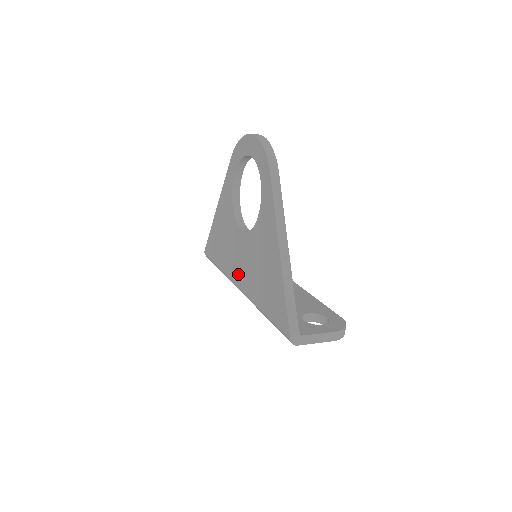
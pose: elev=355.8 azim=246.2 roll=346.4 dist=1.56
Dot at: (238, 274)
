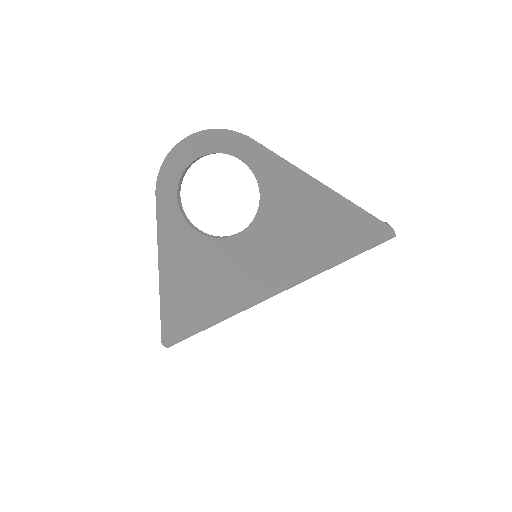
Dot at: (263, 279)
